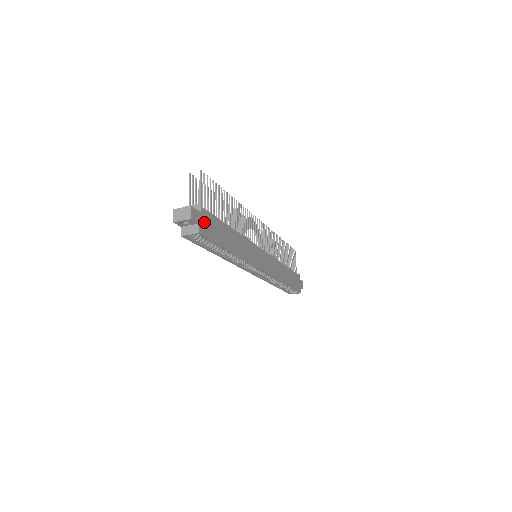
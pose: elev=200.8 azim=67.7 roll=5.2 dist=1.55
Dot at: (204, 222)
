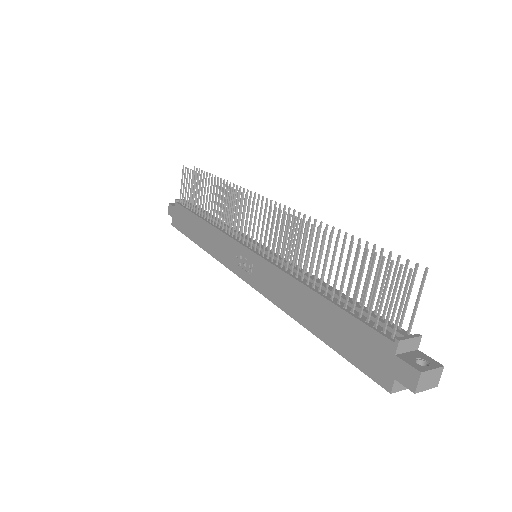
Dot at: occluded
